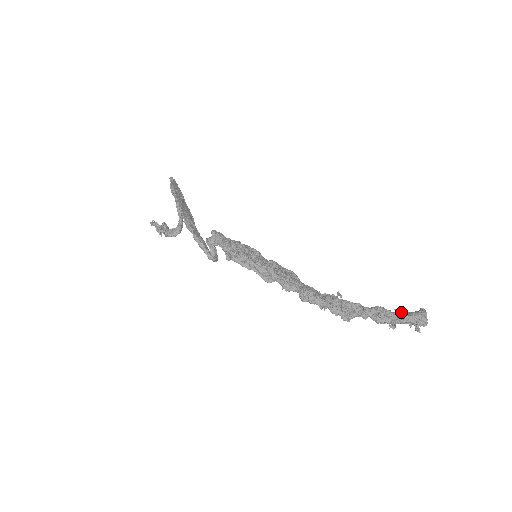
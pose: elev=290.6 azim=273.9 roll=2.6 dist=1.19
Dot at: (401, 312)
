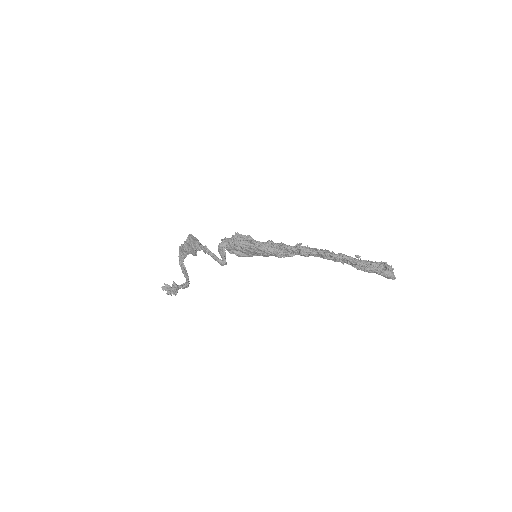
Dot at: (372, 262)
